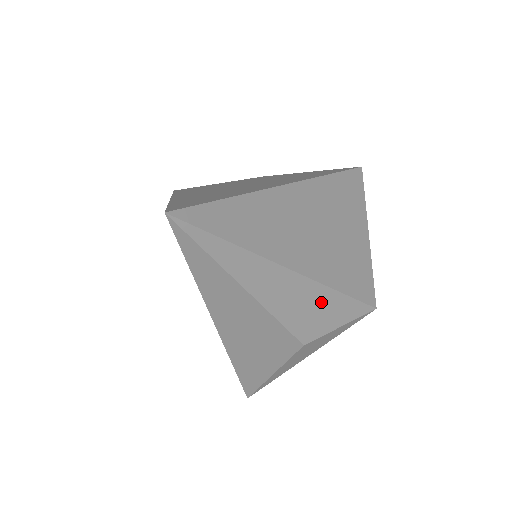
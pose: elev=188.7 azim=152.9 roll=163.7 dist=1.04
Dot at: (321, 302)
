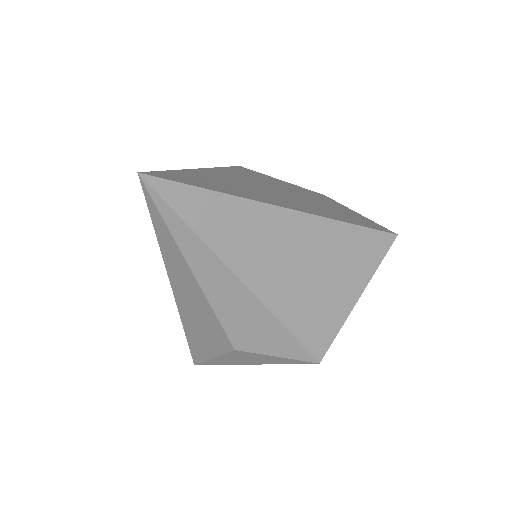
Dot at: (262, 324)
